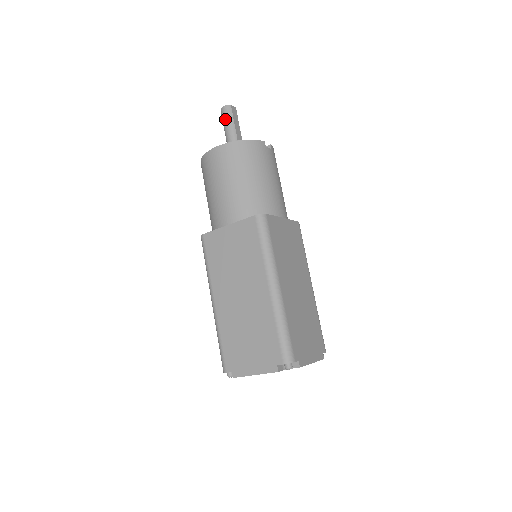
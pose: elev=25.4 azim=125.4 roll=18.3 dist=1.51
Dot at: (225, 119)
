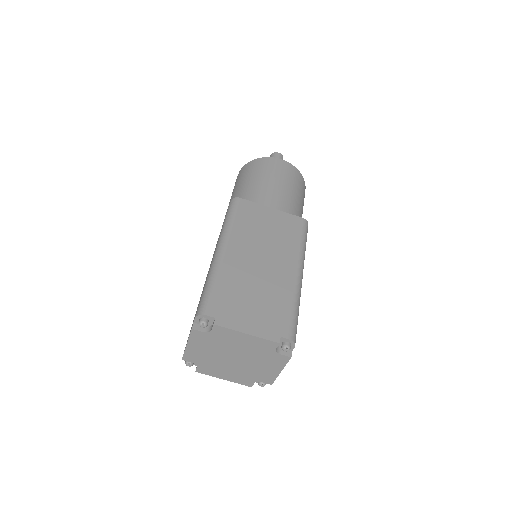
Dot at: occluded
